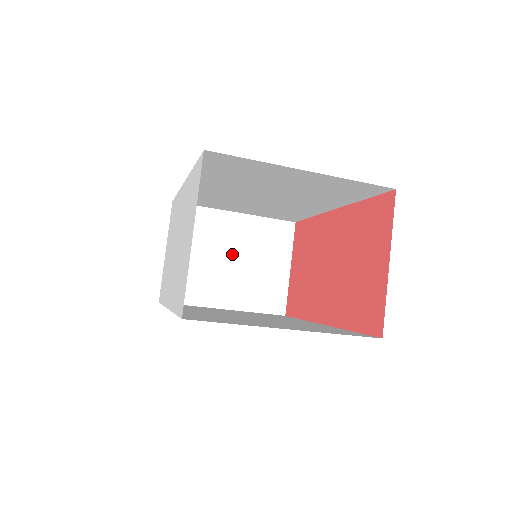
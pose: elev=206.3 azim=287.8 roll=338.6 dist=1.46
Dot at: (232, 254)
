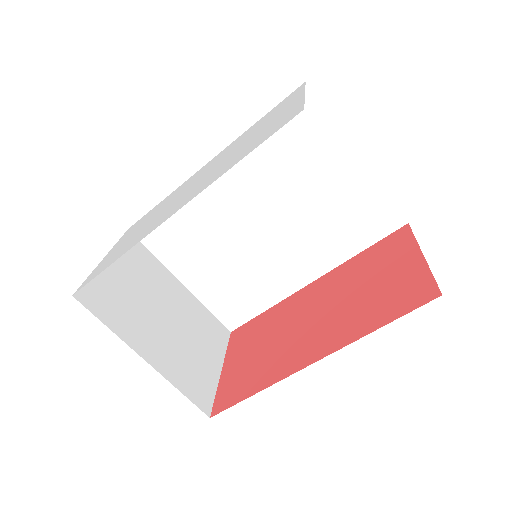
Dot at: (169, 313)
